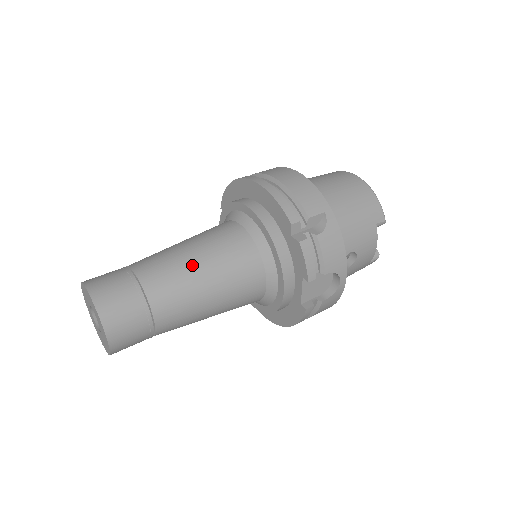
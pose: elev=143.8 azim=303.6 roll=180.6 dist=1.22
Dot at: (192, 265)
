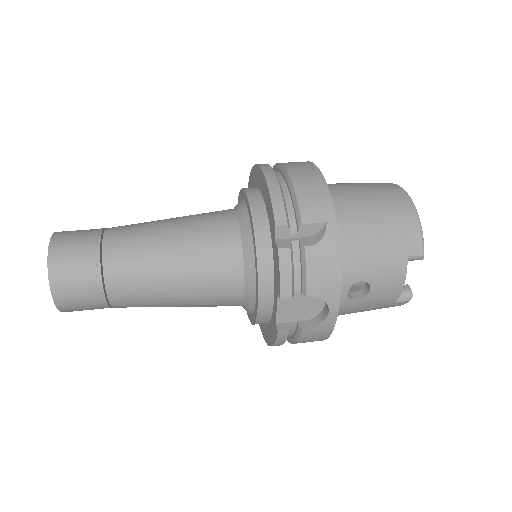
Dot at: (162, 244)
